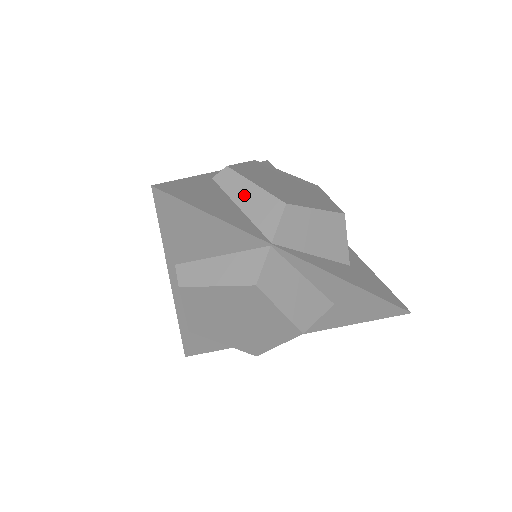
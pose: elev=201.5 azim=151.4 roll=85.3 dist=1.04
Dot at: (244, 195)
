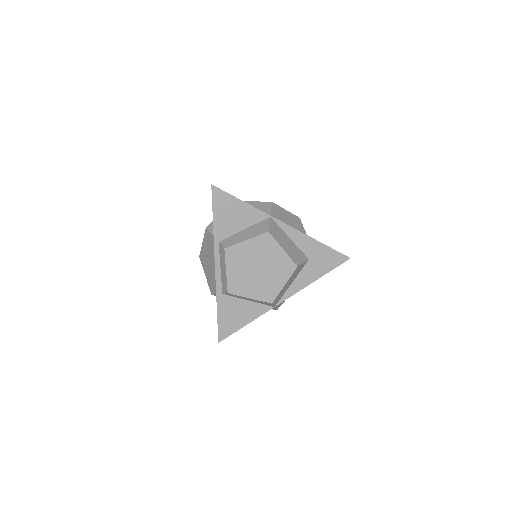
Dot at: occluded
